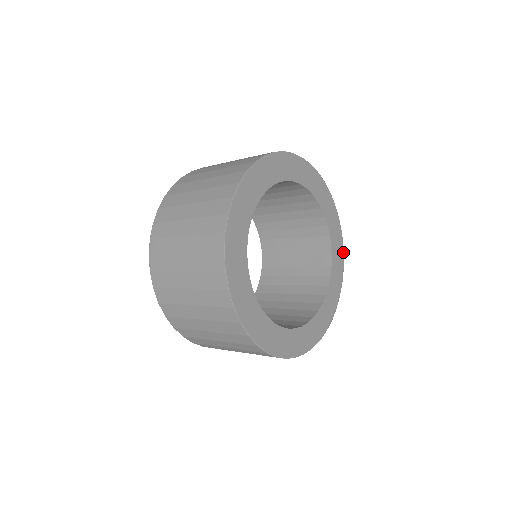
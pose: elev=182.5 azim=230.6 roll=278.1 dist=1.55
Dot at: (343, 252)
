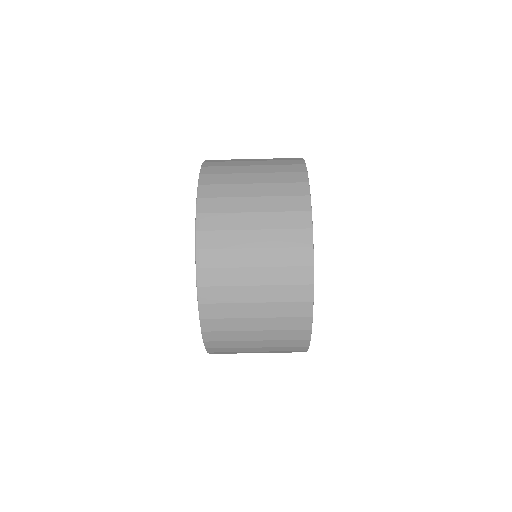
Dot at: occluded
